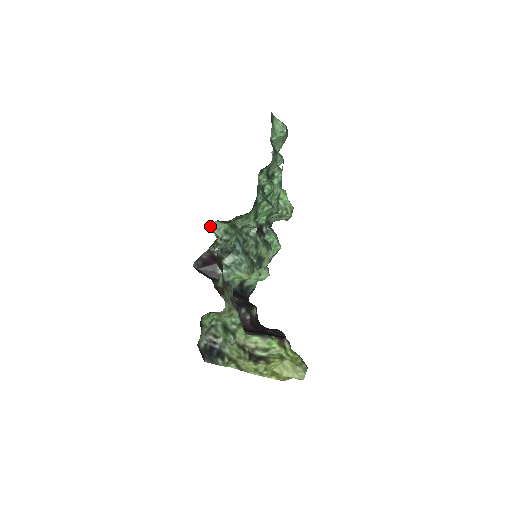
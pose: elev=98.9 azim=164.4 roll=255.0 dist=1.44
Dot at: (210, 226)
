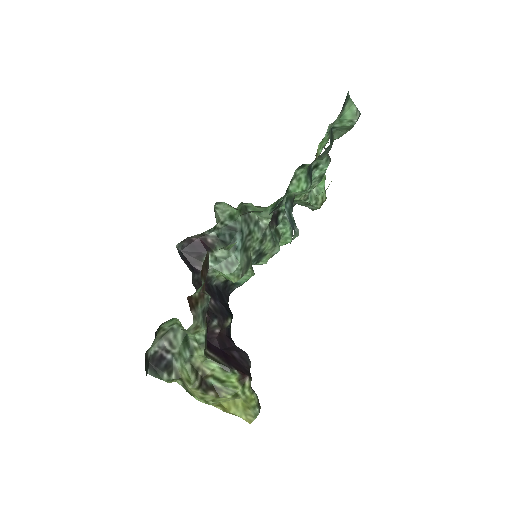
Dot at: (214, 205)
